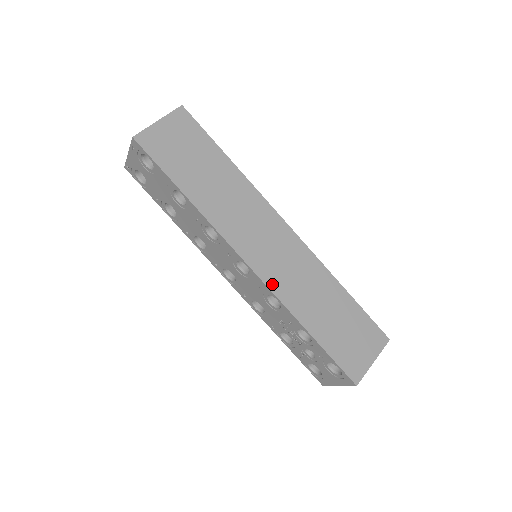
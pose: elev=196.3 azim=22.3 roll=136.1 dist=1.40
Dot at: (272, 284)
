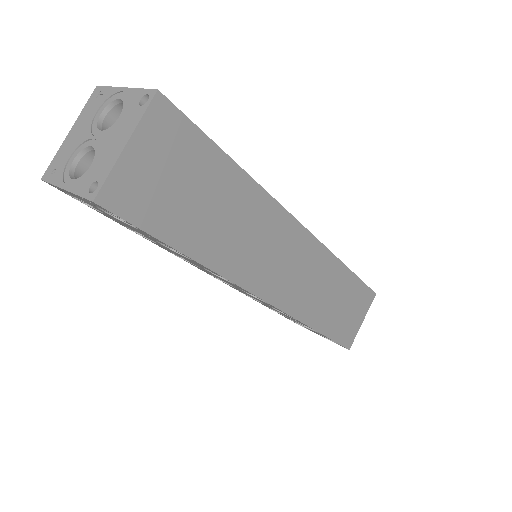
Dot at: (290, 308)
